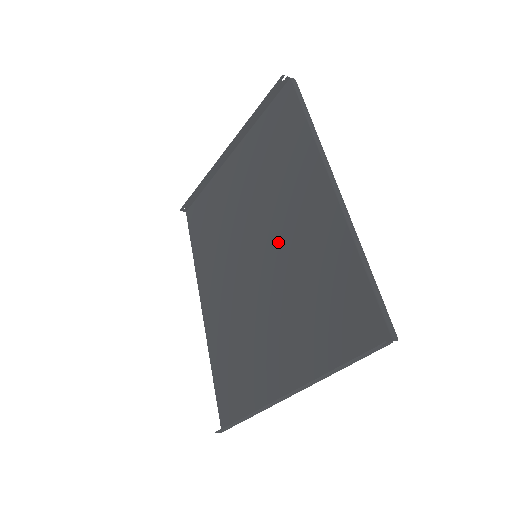
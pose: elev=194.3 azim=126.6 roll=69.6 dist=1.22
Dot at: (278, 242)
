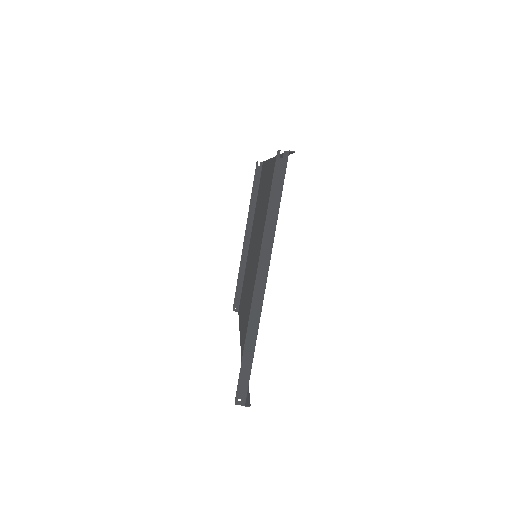
Dot at: (261, 227)
